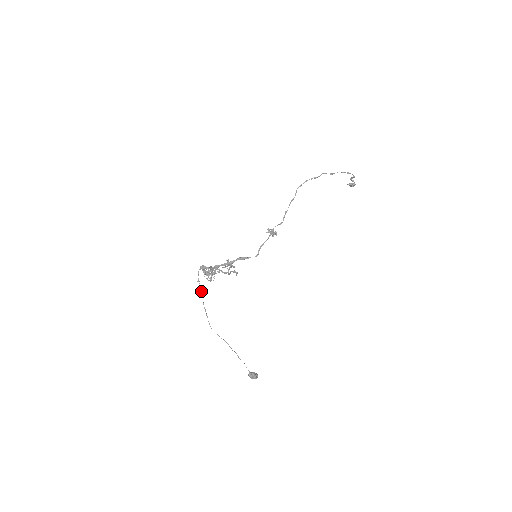
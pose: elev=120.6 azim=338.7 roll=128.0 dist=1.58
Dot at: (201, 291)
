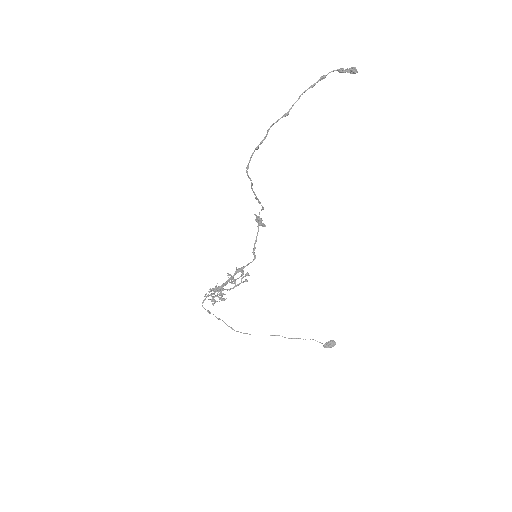
Dot at: (217, 318)
